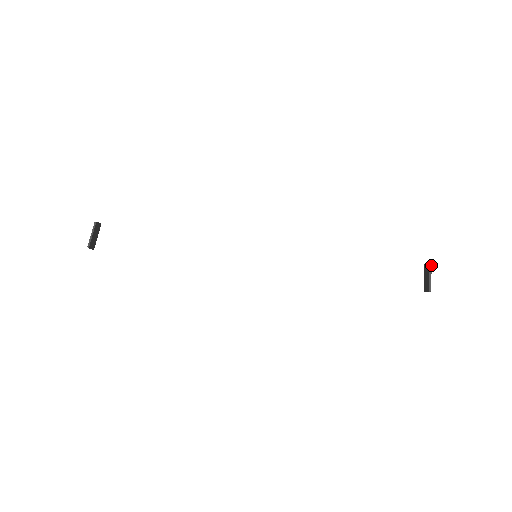
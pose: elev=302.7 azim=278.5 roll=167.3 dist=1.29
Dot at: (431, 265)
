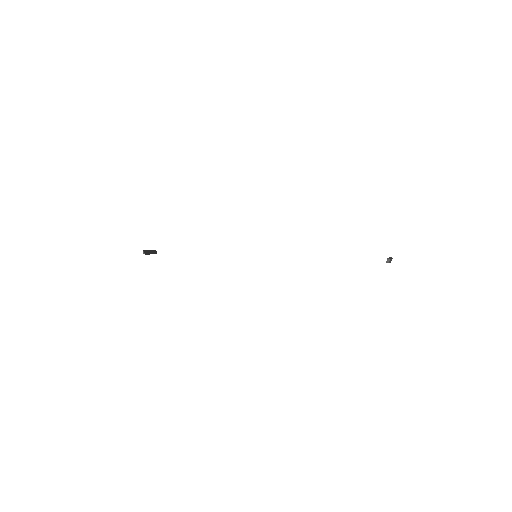
Dot at: (392, 258)
